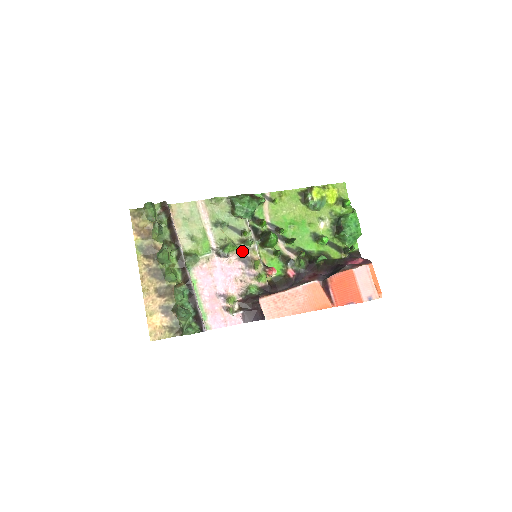
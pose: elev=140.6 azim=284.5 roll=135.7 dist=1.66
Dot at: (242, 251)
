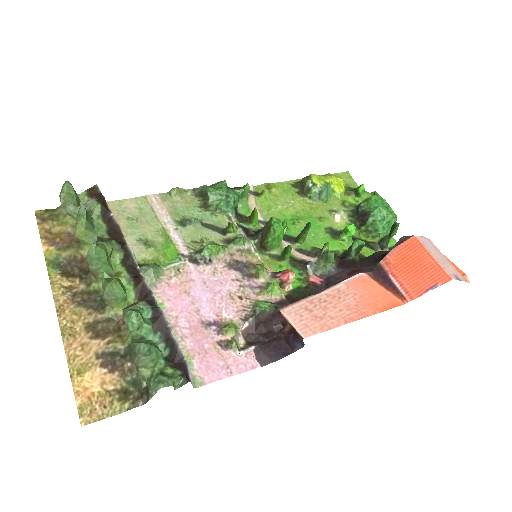
Dot at: (231, 255)
